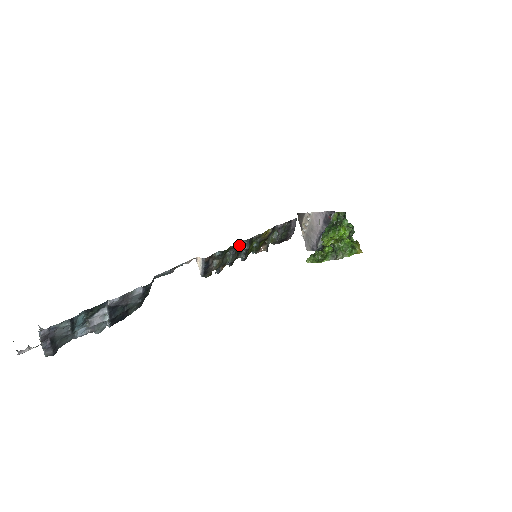
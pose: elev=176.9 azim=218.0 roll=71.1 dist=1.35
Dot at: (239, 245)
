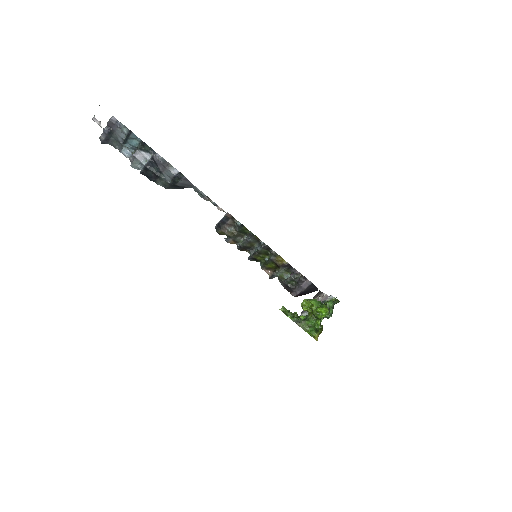
Dot at: (257, 243)
